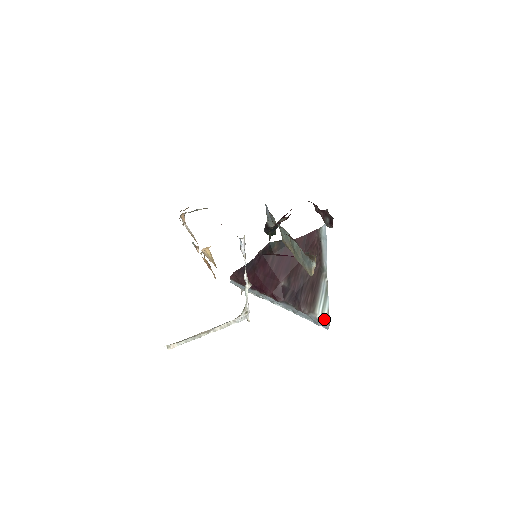
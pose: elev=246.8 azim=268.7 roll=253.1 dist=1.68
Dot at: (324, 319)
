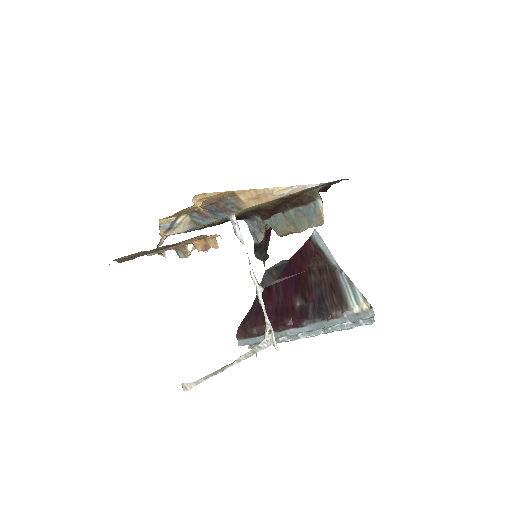
Dot at: (363, 308)
